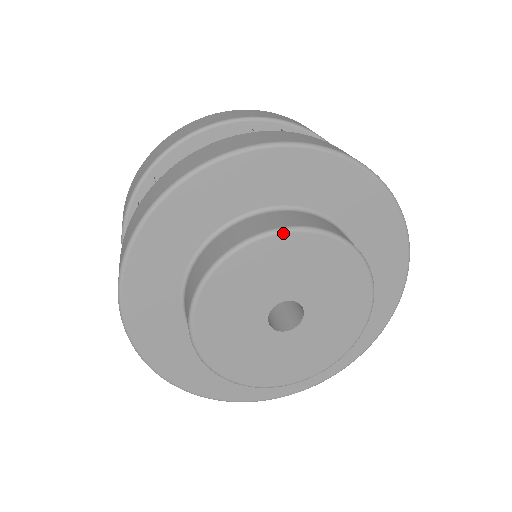
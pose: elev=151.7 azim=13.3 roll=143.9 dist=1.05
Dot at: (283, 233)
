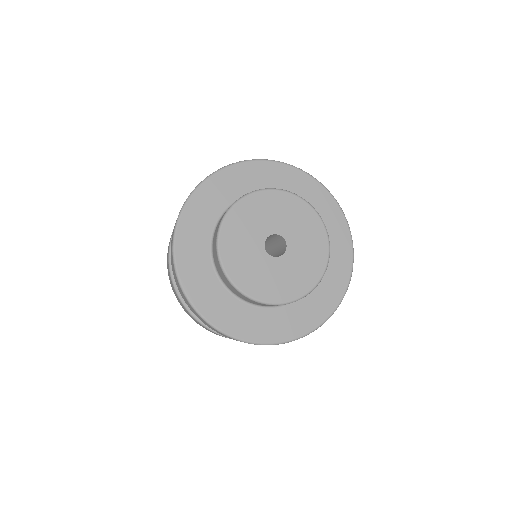
Dot at: (233, 207)
